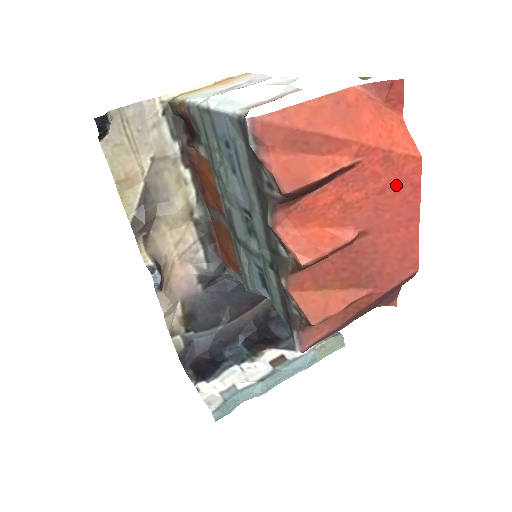
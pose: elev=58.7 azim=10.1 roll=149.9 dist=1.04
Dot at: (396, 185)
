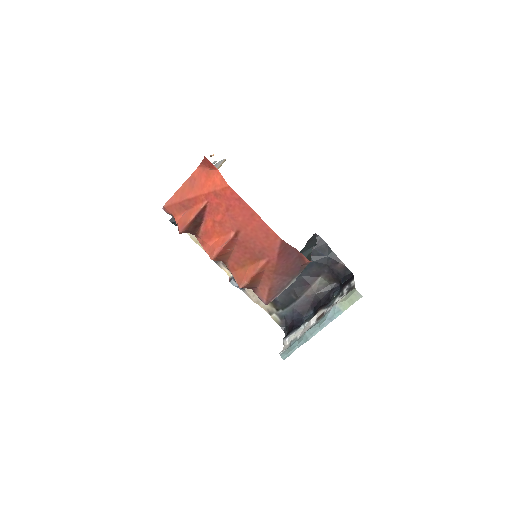
Dot at: (230, 203)
